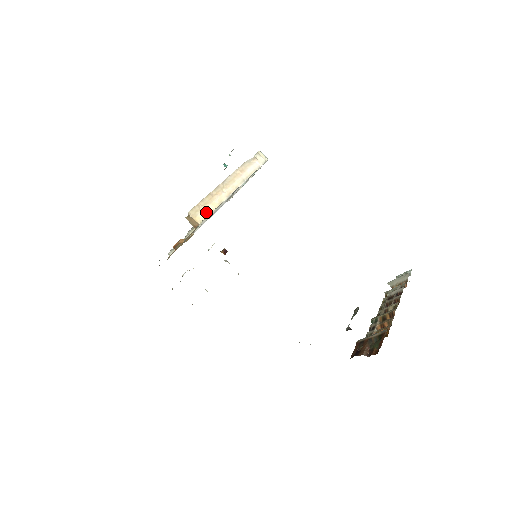
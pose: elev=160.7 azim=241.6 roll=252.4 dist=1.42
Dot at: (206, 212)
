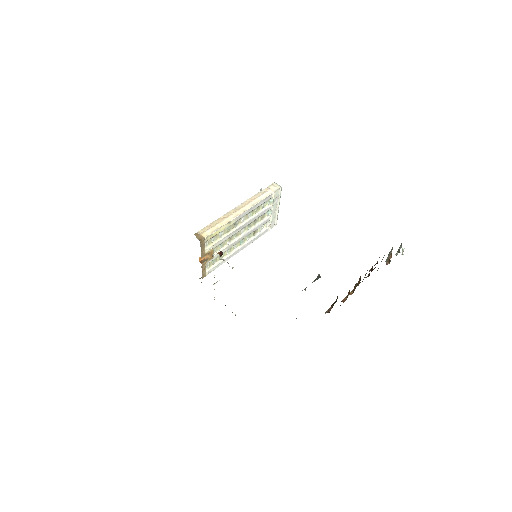
Dot at: (213, 230)
